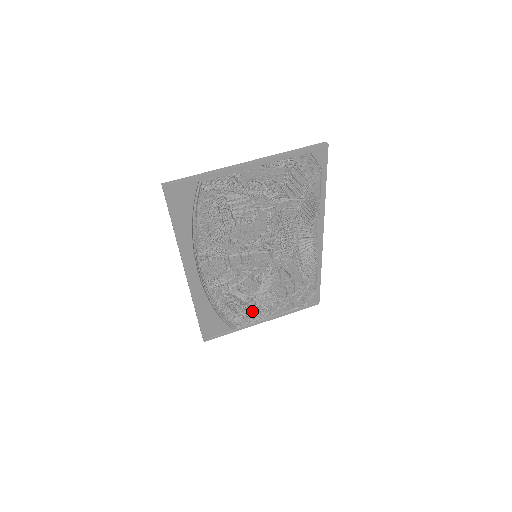
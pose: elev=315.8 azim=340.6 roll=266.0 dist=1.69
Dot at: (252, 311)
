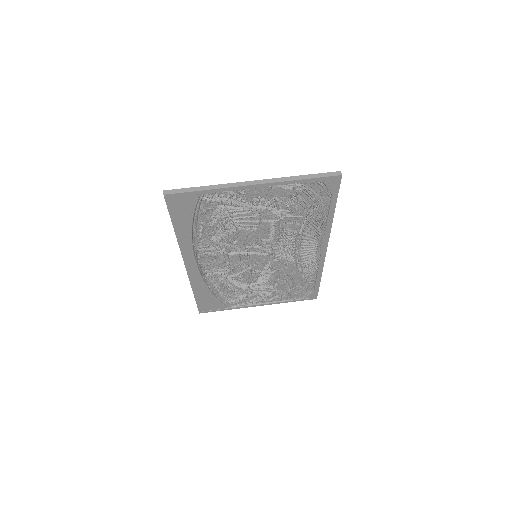
Dot at: (248, 296)
